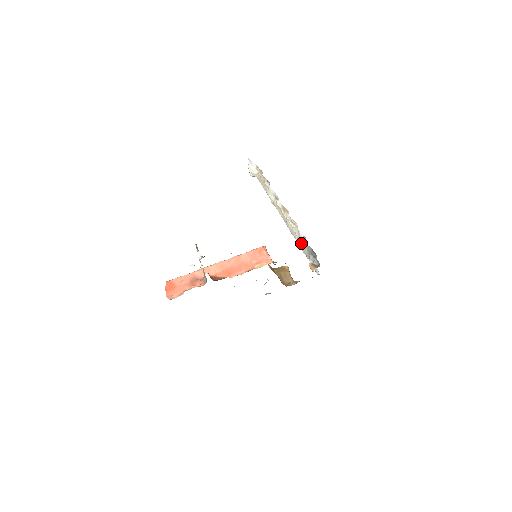
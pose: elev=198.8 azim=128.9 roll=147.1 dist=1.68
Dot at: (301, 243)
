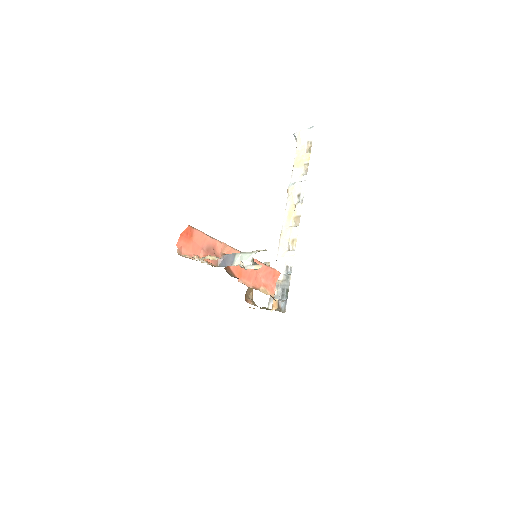
Dot at: (282, 265)
